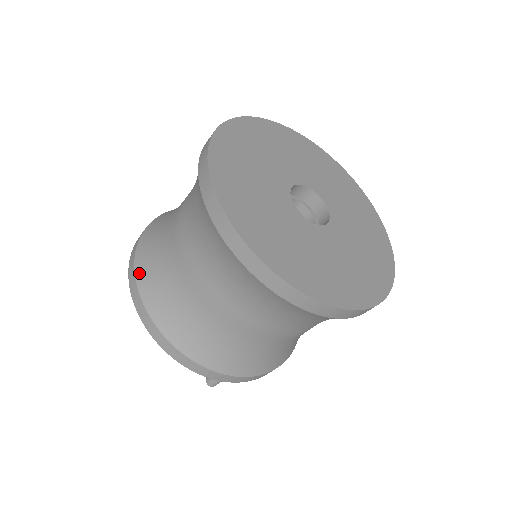
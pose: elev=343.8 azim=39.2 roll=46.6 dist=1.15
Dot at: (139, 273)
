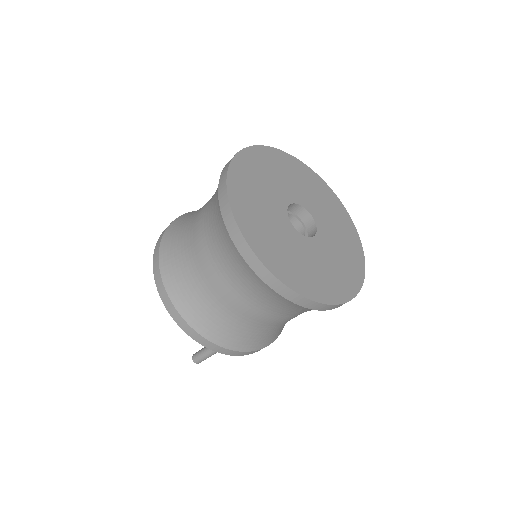
Dot at: (164, 241)
